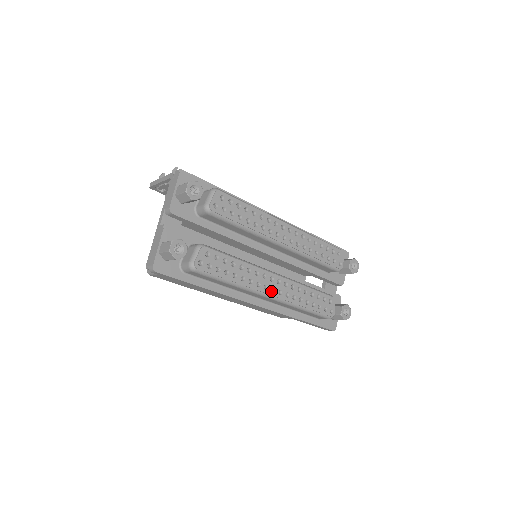
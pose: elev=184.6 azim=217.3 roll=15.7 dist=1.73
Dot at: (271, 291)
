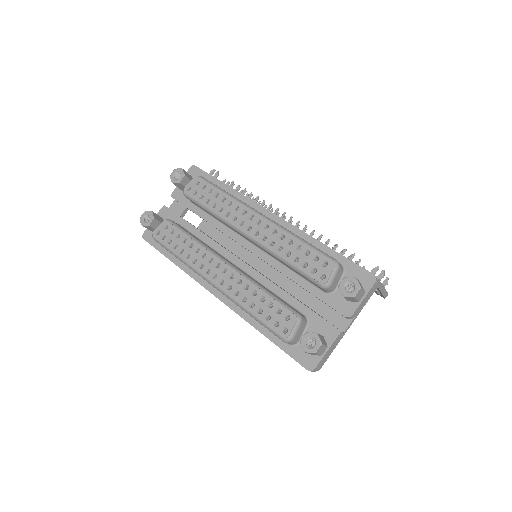
Dot at: (212, 277)
